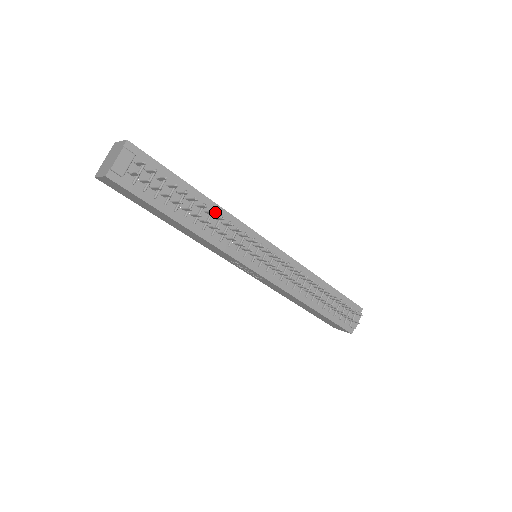
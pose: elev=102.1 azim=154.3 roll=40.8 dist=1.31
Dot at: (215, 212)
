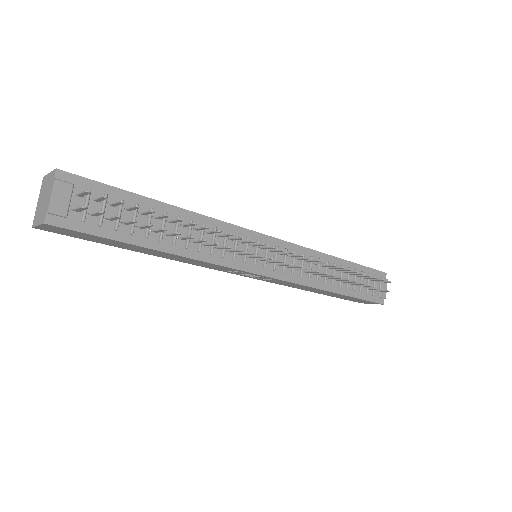
Dot at: (195, 223)
